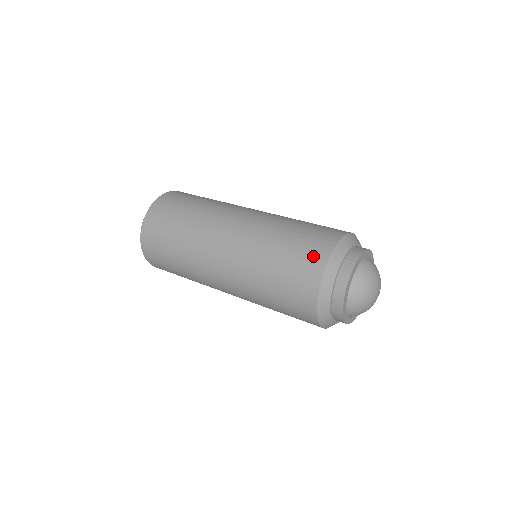
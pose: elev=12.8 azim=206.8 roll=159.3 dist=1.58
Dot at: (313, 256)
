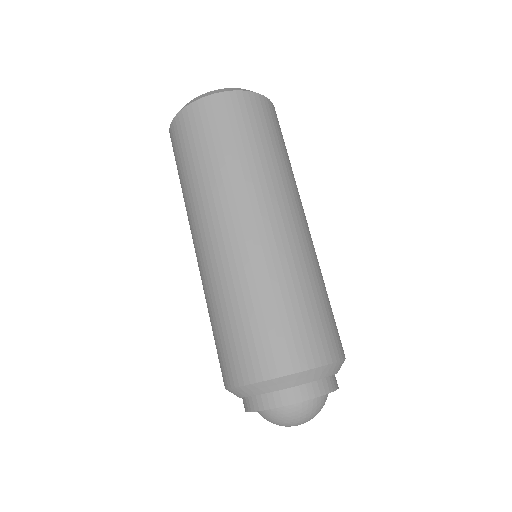
Dot at: (231, 366)
